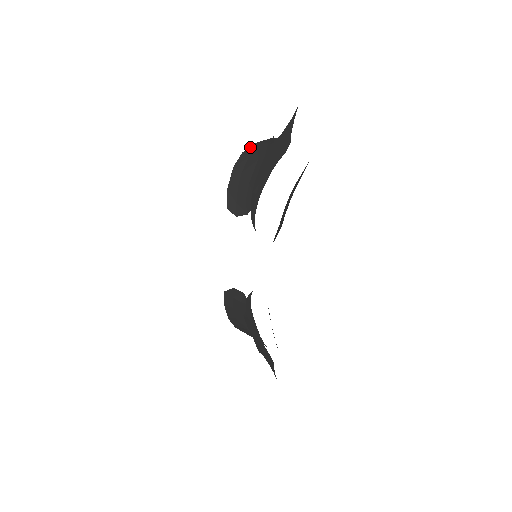
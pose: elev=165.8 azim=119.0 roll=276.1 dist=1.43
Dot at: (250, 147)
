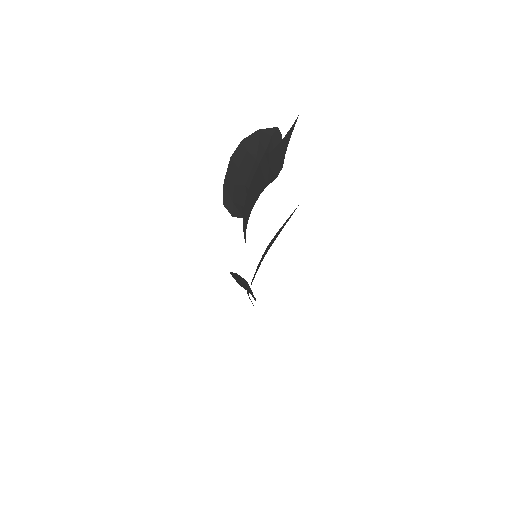
Dot at: (251, 134)
